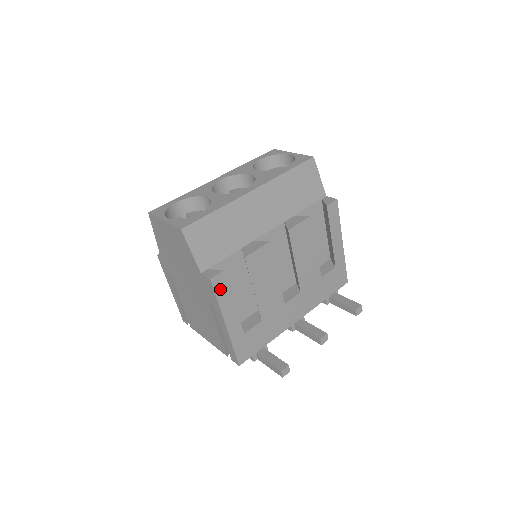
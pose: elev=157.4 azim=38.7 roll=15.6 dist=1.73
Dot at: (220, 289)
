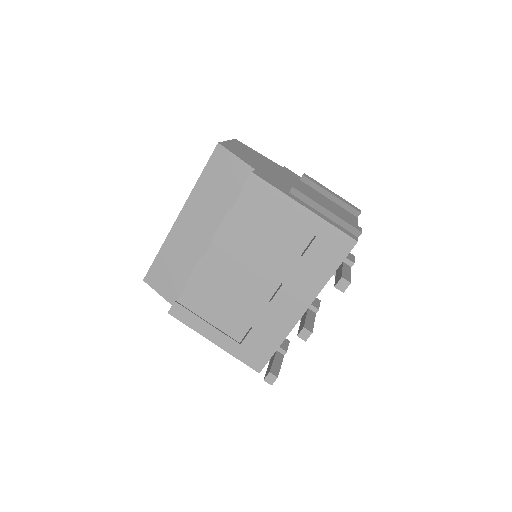
Dot at: (183, 317)
